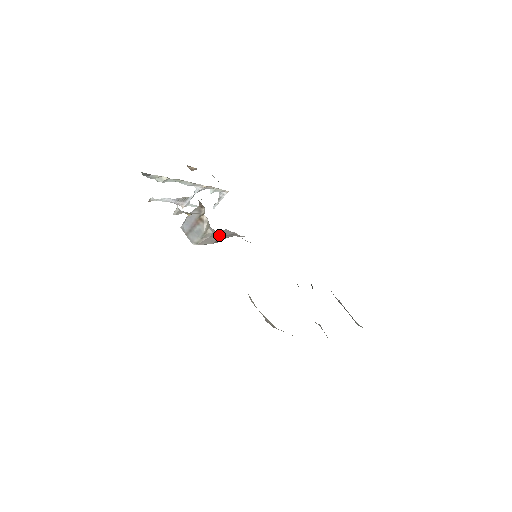
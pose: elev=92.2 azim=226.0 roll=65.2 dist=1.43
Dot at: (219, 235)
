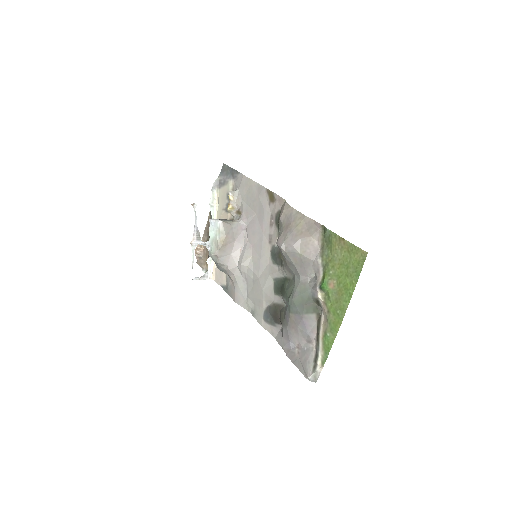
Dot at: (235, 235)
